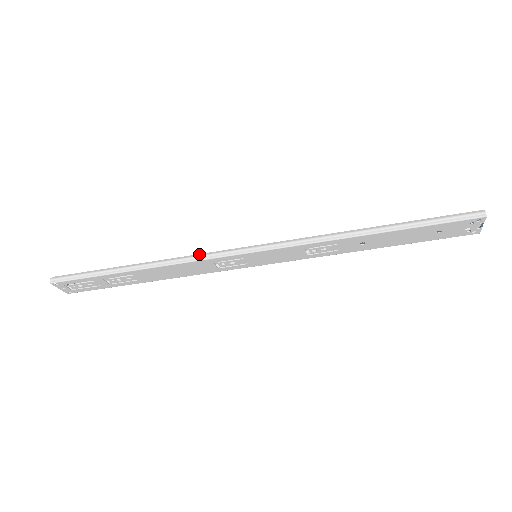
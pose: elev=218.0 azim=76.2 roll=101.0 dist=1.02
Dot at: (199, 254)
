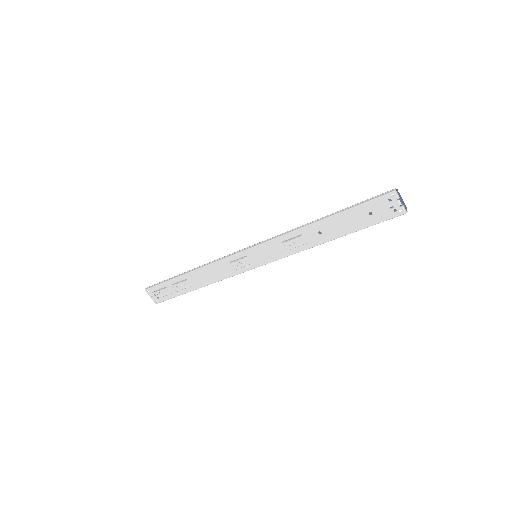
Dot at: (222, 257)
